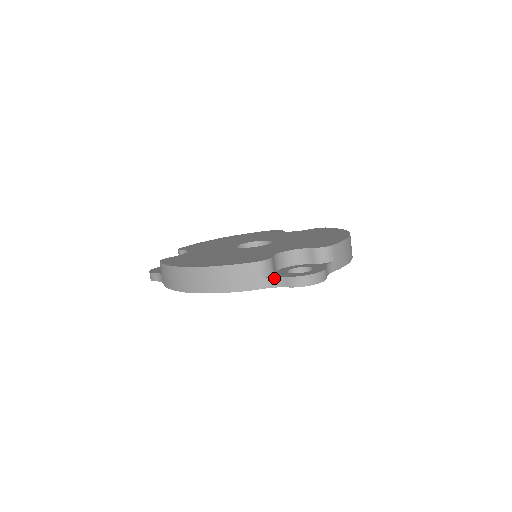
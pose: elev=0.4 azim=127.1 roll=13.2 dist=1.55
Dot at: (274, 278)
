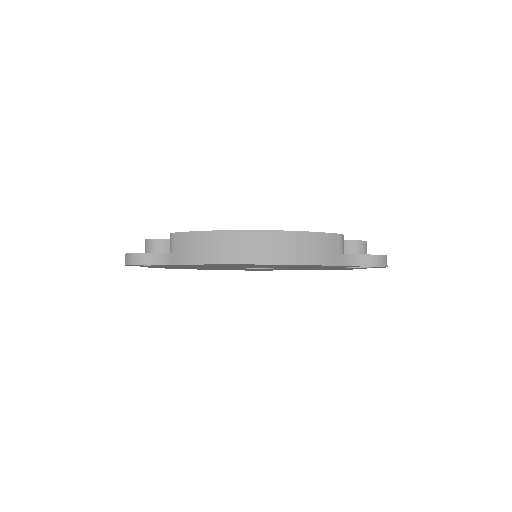
Dot at: (352, 255)
